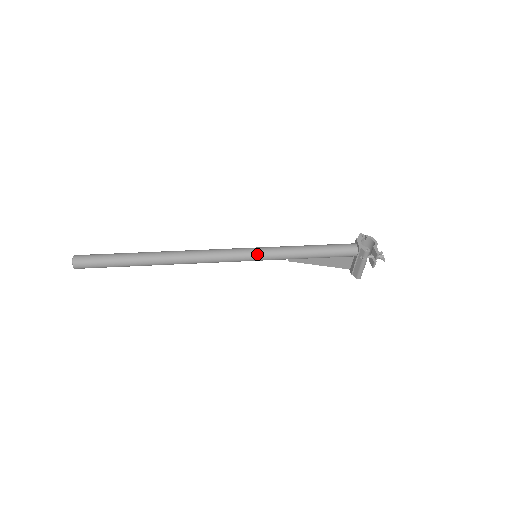
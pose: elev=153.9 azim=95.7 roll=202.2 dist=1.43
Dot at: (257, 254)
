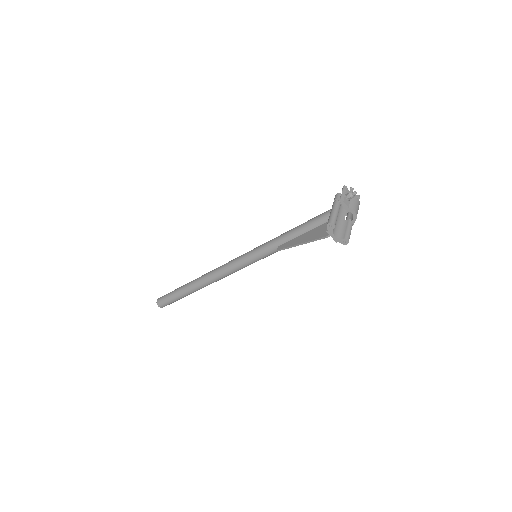
Dot at: occluded
